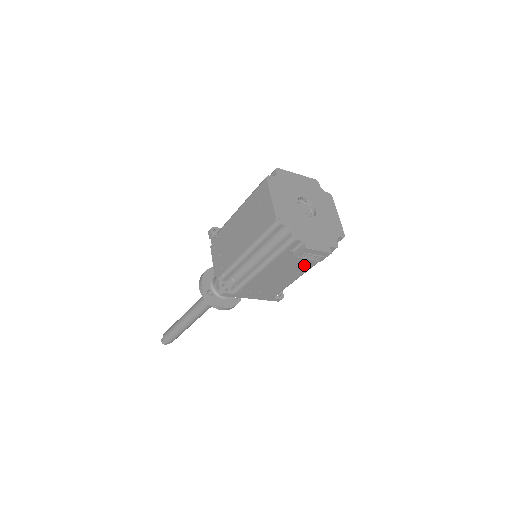
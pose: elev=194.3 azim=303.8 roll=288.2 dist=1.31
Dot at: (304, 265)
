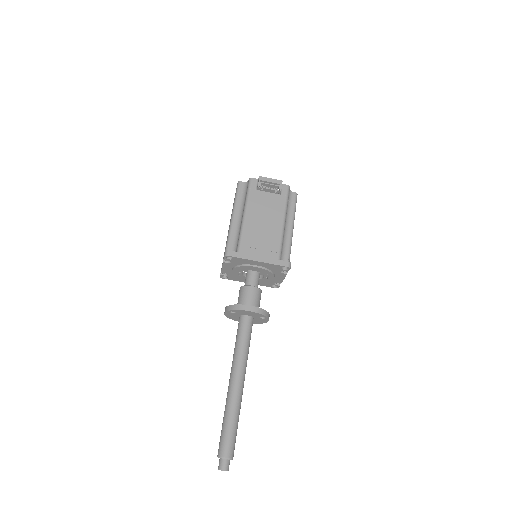
Dot at: (277, 208)
